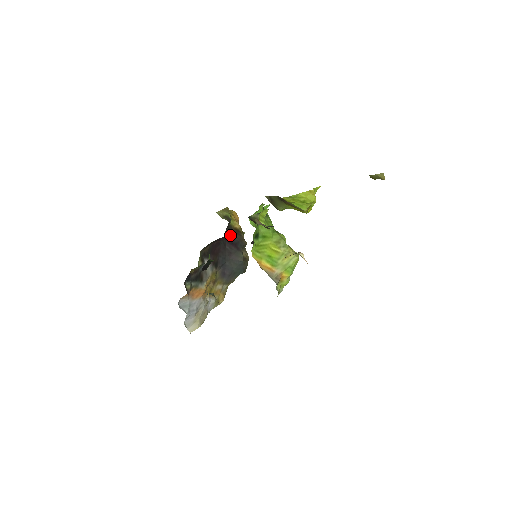
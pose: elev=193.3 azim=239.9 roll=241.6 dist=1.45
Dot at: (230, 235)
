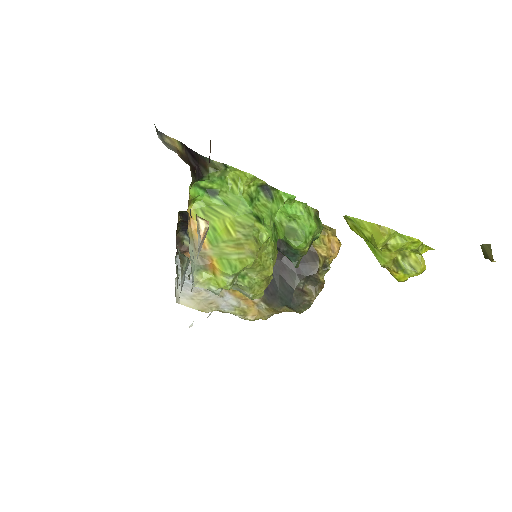
Dot at: occluded
